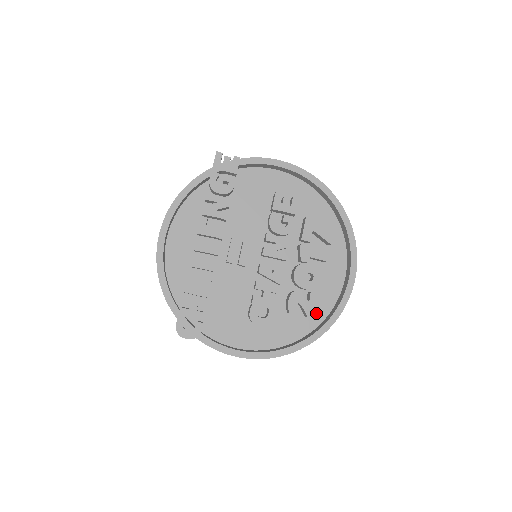
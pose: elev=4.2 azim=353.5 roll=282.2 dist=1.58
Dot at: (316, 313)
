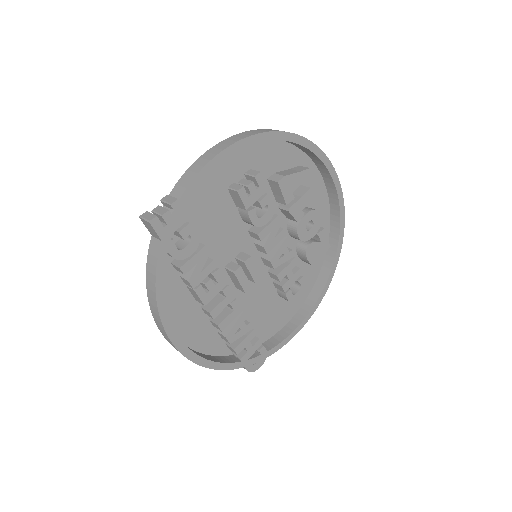
Dot at: occluded
